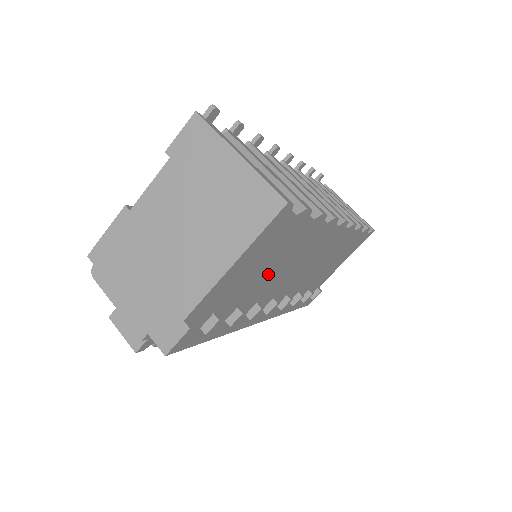
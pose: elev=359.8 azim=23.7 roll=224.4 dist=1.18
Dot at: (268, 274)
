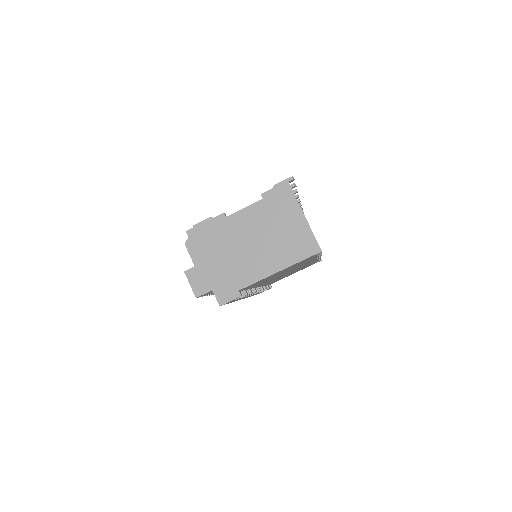
Dot at: occluded
